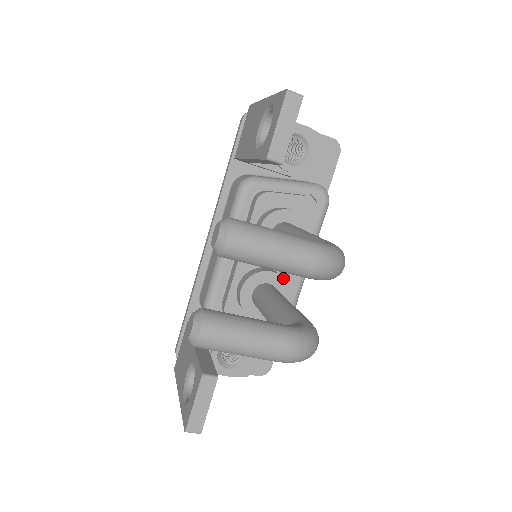
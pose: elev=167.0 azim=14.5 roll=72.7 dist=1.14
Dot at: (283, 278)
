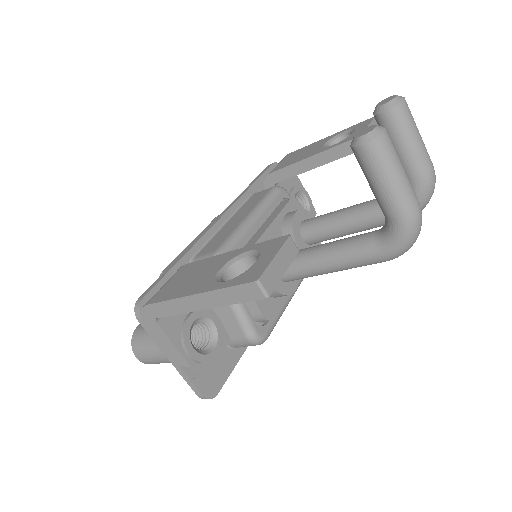
Dot at: occluded
